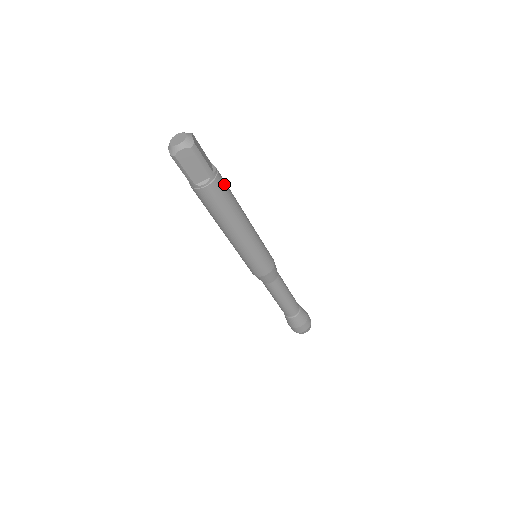
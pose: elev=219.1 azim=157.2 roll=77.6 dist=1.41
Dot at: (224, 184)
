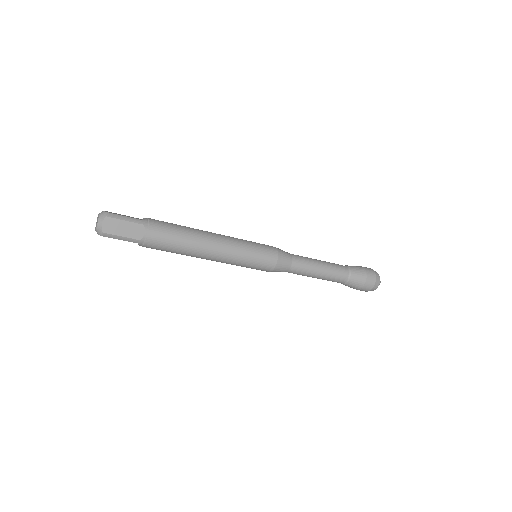
Dot at: (160, 241)
